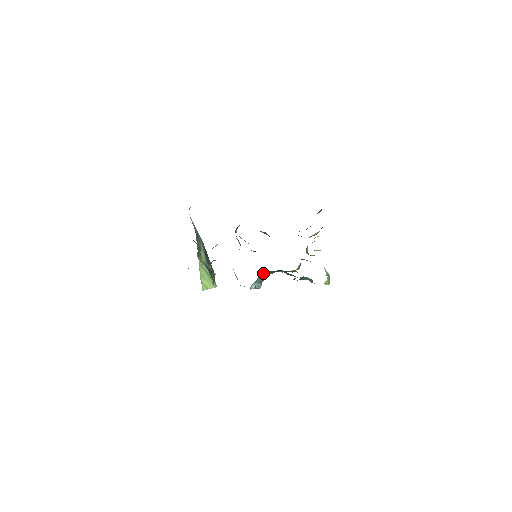
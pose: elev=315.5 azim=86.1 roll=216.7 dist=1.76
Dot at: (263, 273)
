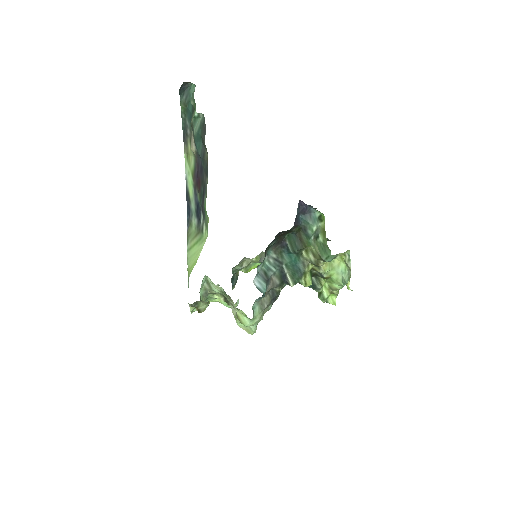
Dot at: (266, 264)
